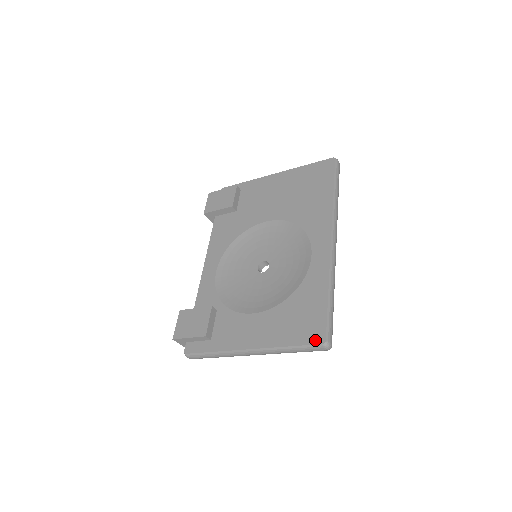
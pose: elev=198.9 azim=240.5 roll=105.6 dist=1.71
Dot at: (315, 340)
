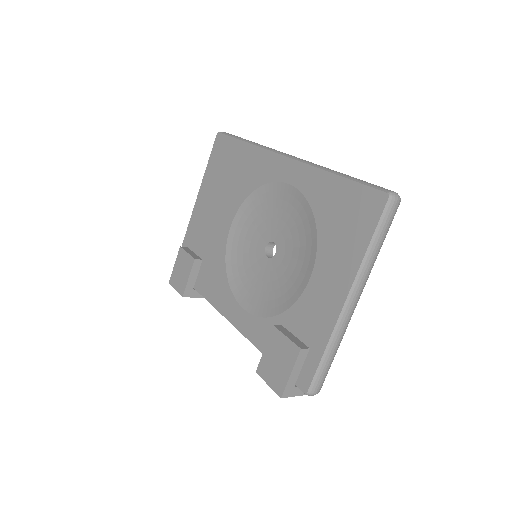
Dot at: (379, 206)
